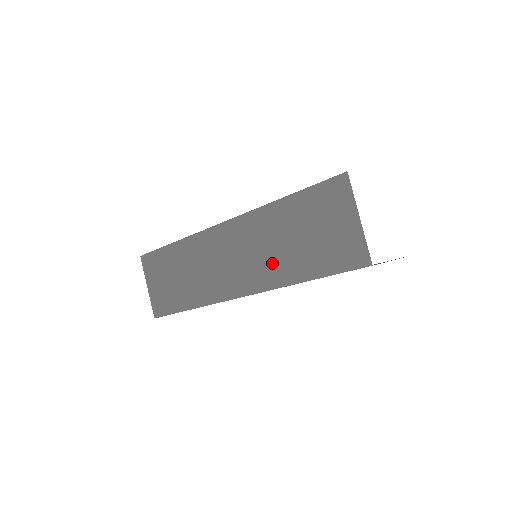
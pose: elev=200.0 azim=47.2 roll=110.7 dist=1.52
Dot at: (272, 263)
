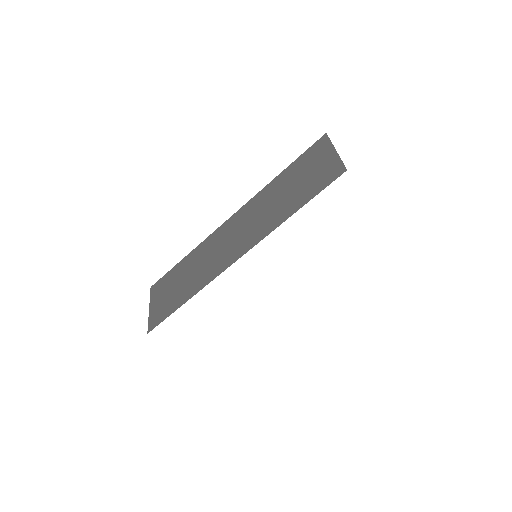
Dot at: (266, 219)
